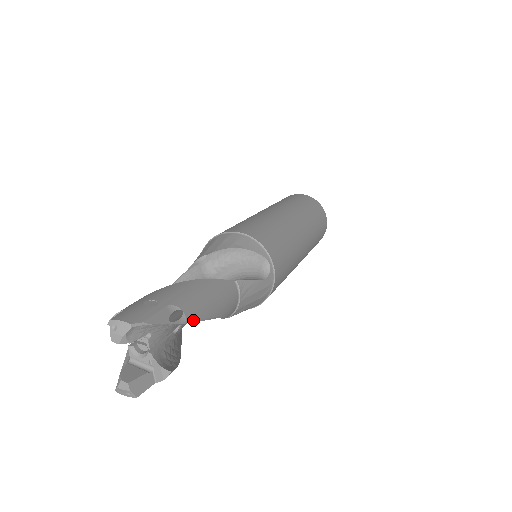
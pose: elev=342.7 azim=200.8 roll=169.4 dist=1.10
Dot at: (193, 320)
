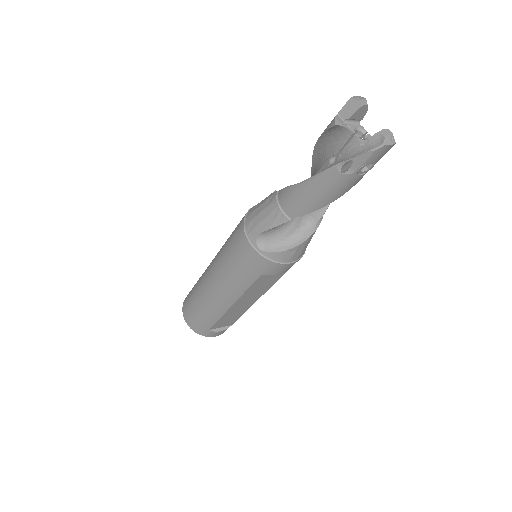
Dot at: occluded
